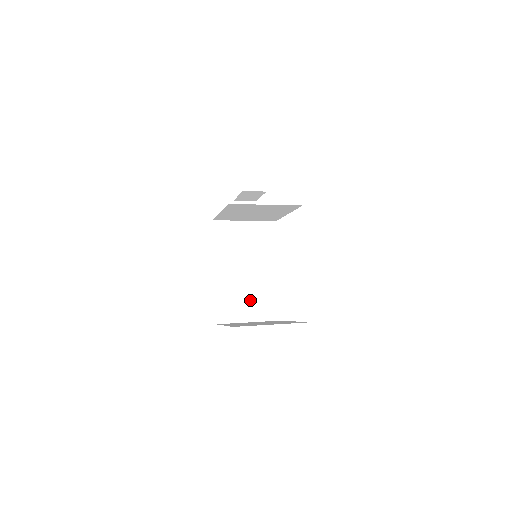
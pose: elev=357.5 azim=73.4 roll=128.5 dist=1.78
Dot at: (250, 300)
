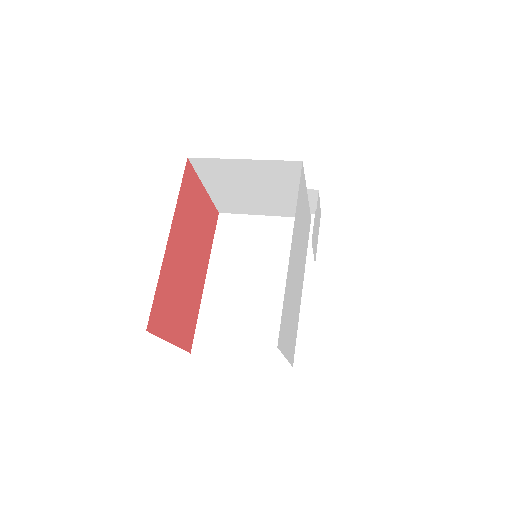
Dot at: (248, 326)
